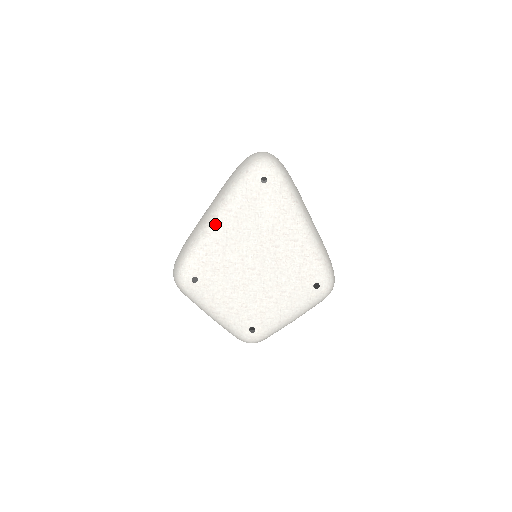
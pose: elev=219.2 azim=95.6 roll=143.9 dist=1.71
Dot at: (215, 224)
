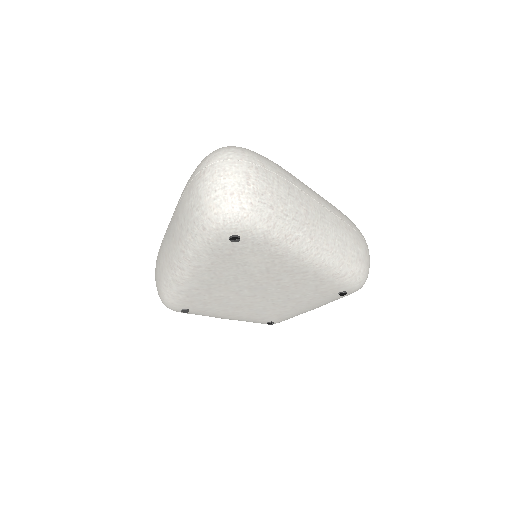
Dot at: (184, 276)
